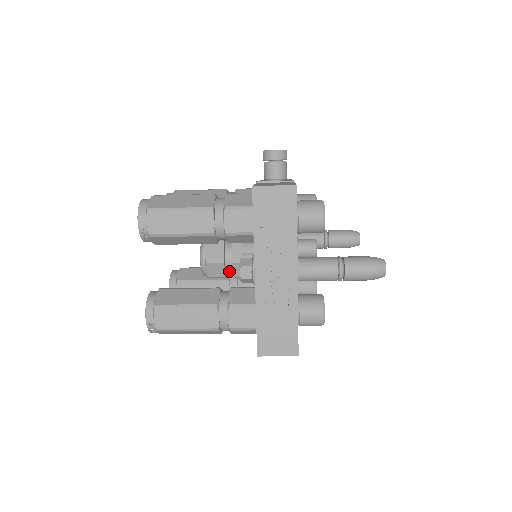
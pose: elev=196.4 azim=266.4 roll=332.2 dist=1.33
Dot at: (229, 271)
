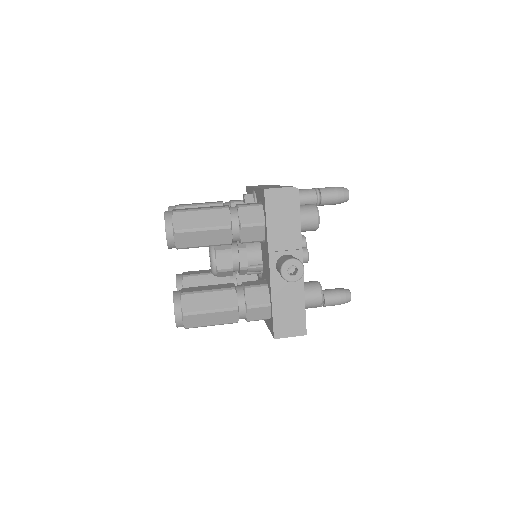
Dot at: occluded
